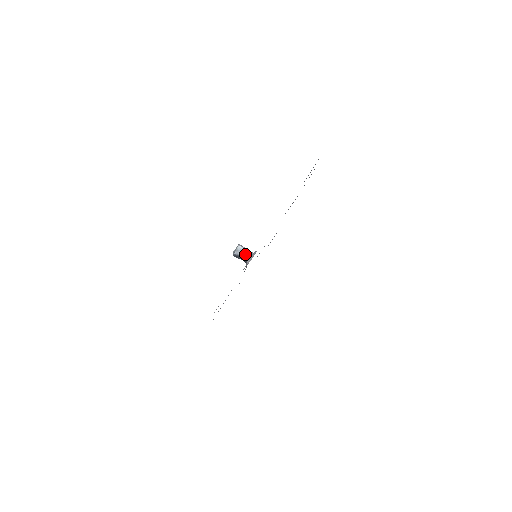
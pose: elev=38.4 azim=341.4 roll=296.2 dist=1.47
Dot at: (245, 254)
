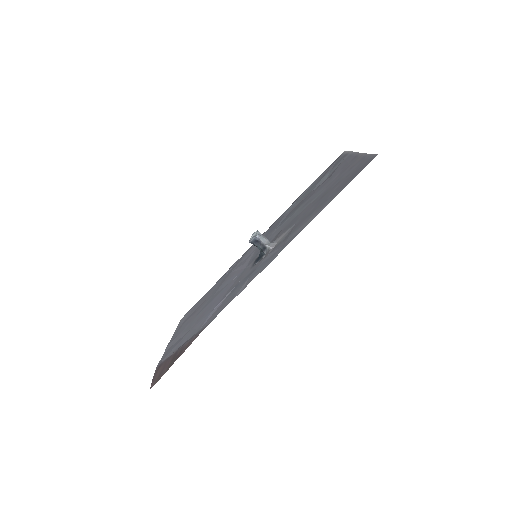
Dot at: (265, 241)
